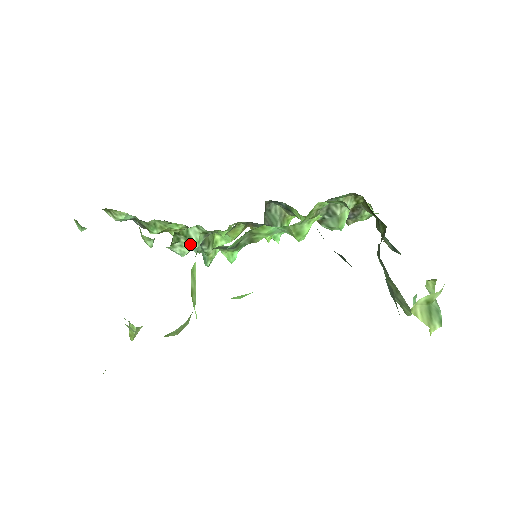
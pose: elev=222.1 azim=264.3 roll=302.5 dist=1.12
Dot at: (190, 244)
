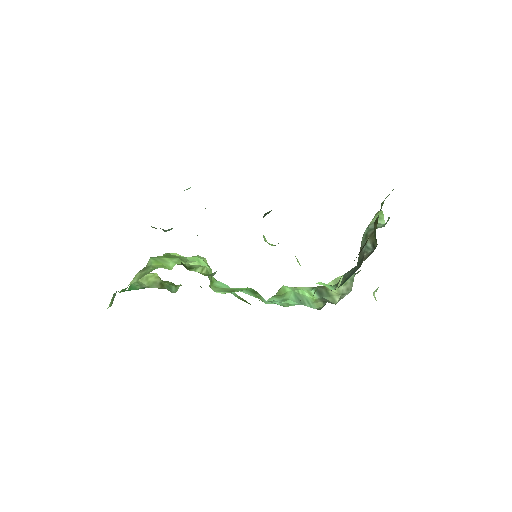
Dot at: occluded
